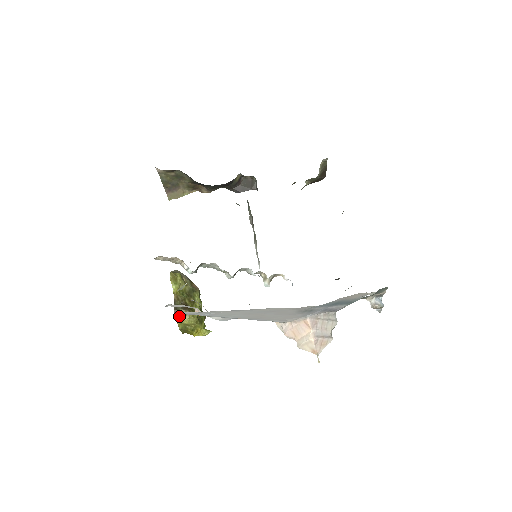
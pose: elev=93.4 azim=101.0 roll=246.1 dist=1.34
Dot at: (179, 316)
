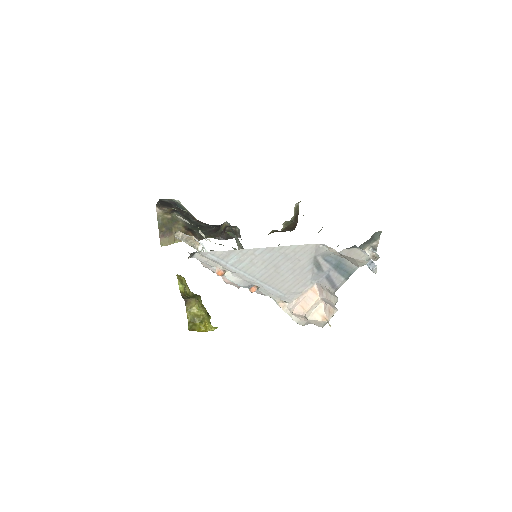
Dot at: (189, 304)
